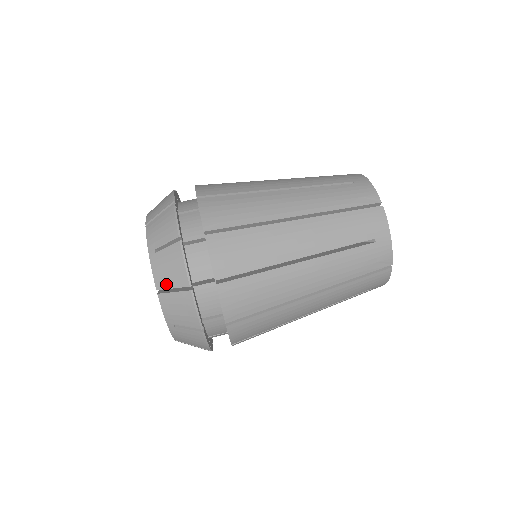
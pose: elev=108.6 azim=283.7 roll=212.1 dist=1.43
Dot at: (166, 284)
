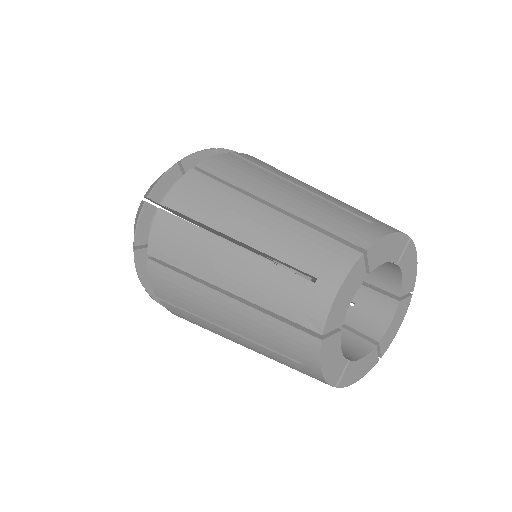
Dot at: occluded
